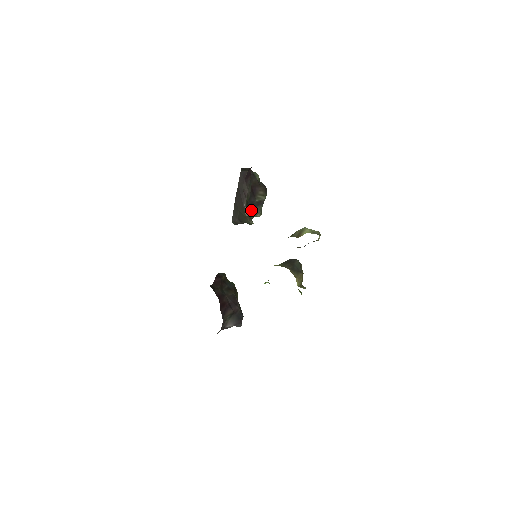
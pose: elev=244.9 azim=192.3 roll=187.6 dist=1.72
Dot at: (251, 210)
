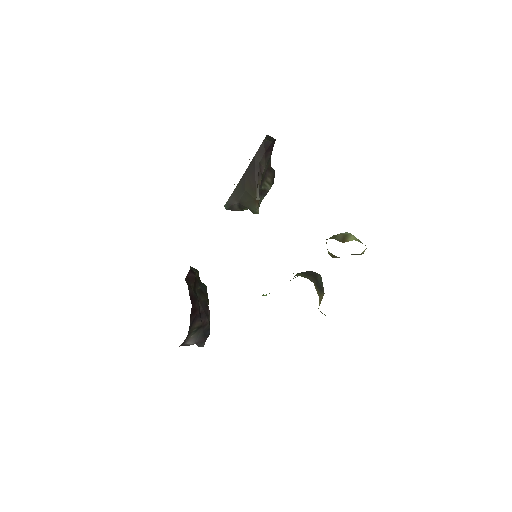
Dot at: occluded
